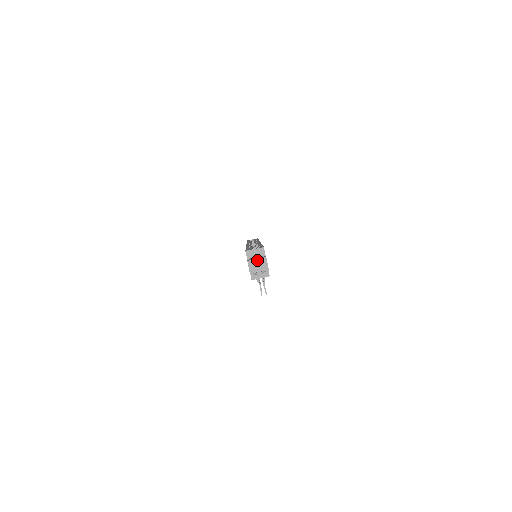
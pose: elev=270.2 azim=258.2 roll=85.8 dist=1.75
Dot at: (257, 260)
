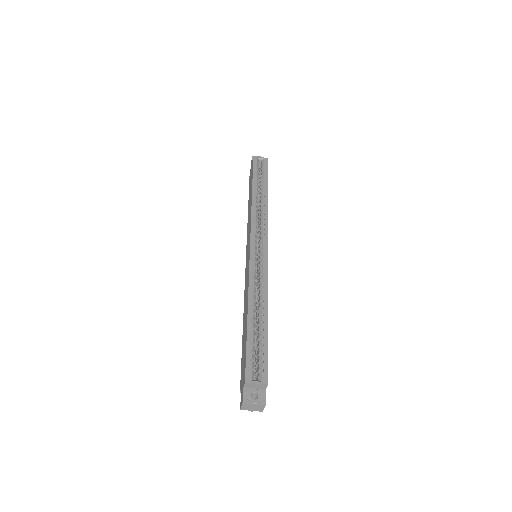
Dot at: (254, 405)
